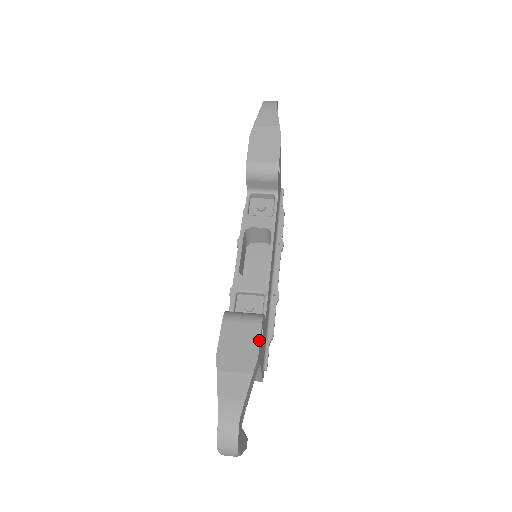
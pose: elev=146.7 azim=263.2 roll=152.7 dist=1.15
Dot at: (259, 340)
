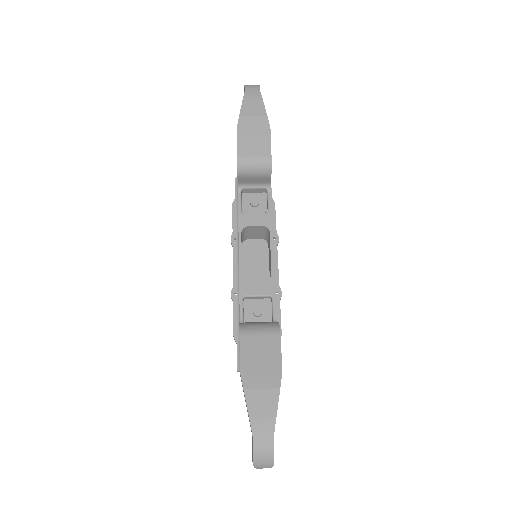
Dot at: (280, 352)
